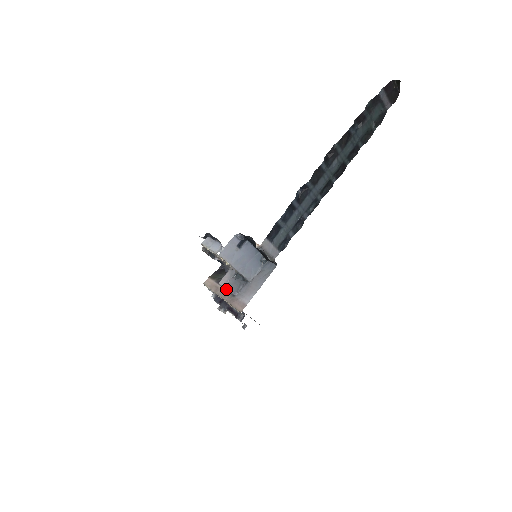
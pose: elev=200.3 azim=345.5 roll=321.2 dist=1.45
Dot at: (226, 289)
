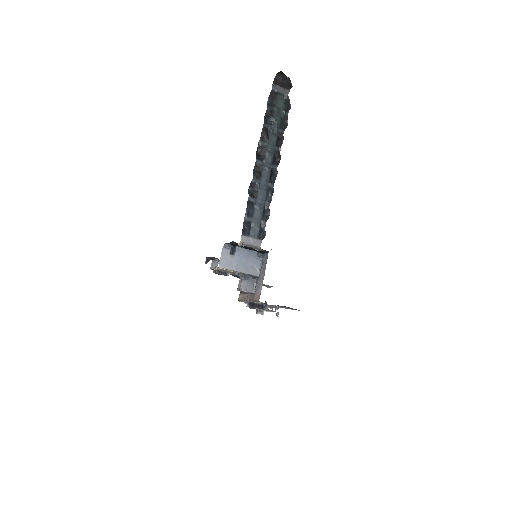
Dot at: (243, 291)
